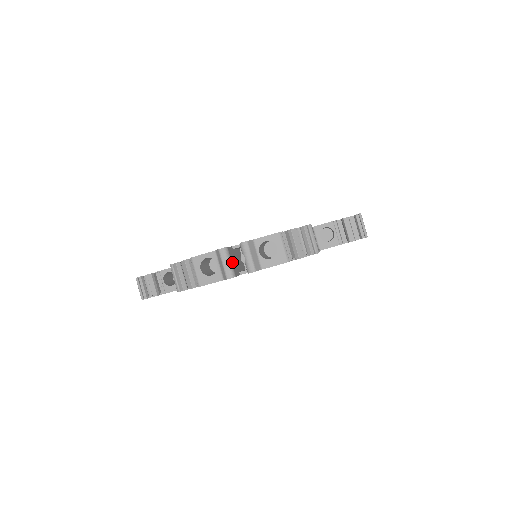
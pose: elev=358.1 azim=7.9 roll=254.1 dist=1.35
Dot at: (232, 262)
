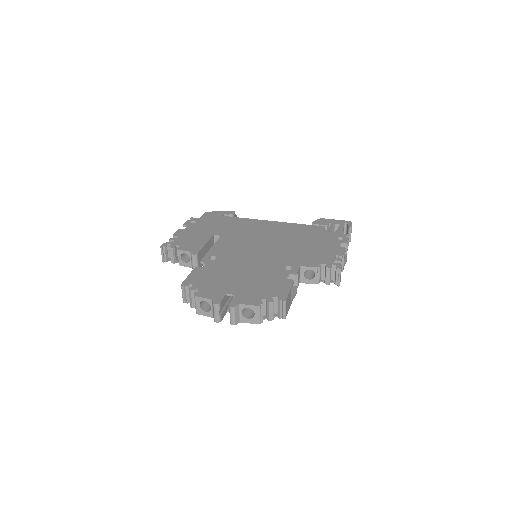
Dot at: (222, 307)
